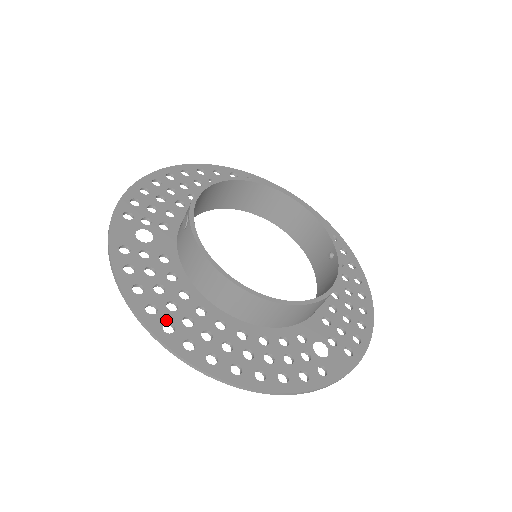
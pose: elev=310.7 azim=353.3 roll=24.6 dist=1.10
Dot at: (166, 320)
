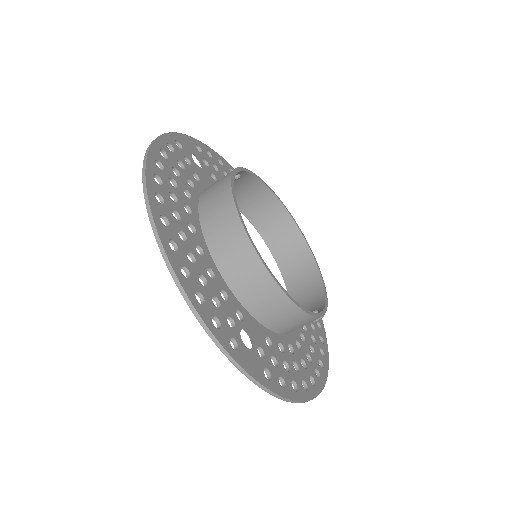
Dot at: (162, 177)
